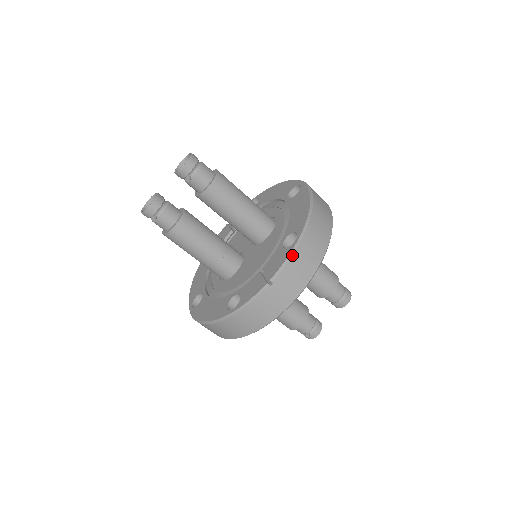
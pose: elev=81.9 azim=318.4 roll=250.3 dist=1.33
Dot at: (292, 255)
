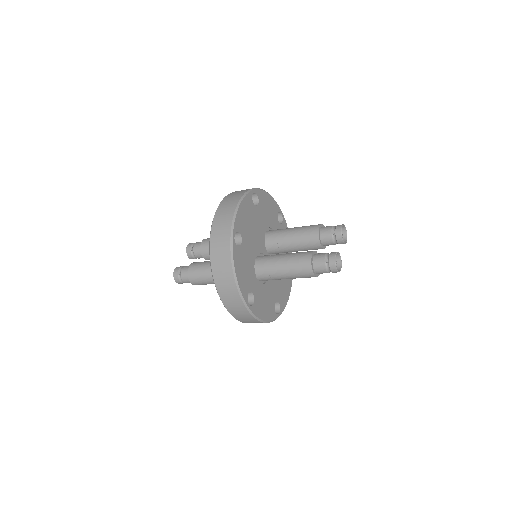
Dot at: (227, 195)
